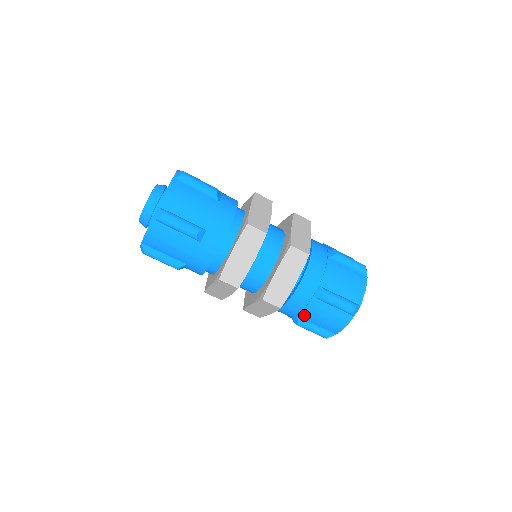
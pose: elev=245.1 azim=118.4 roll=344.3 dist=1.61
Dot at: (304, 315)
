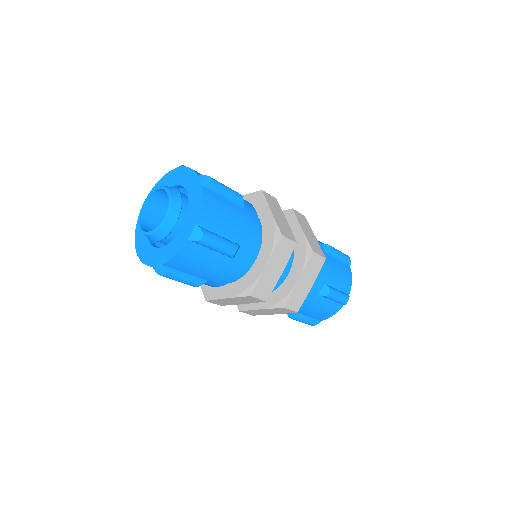
Dot at: occluded
